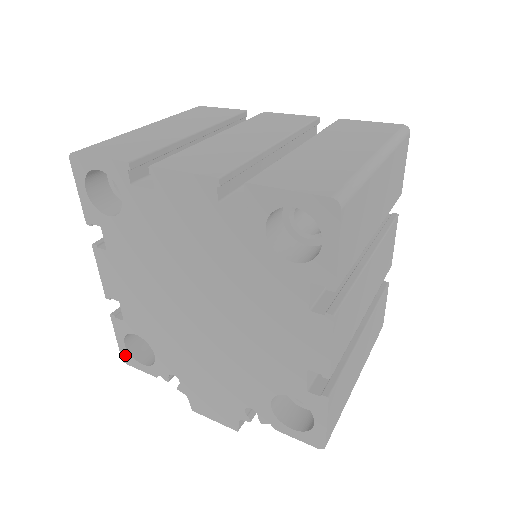
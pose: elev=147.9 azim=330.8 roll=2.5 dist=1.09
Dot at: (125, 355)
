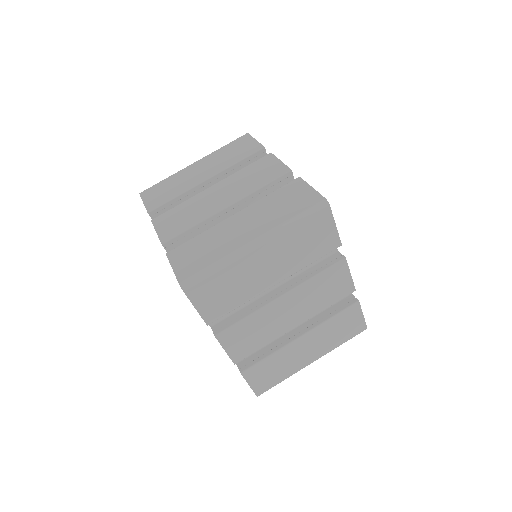
Dot at: occluded
